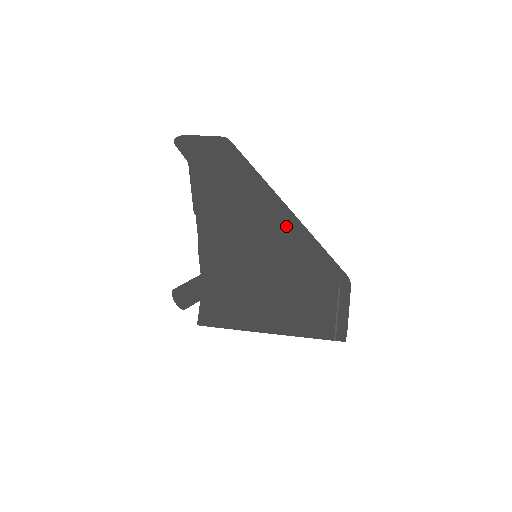
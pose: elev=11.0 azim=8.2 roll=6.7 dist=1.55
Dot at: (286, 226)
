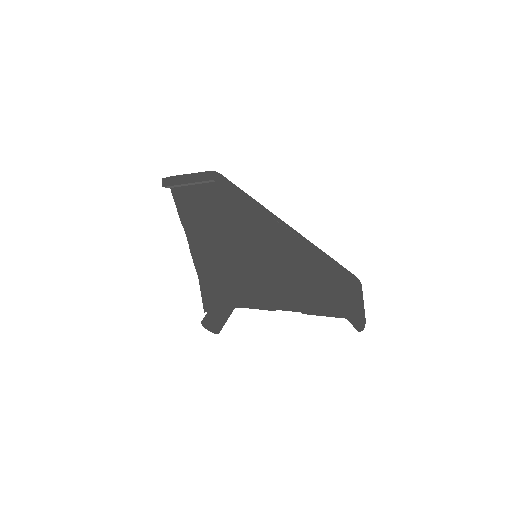
Dot at: (284, 231)
